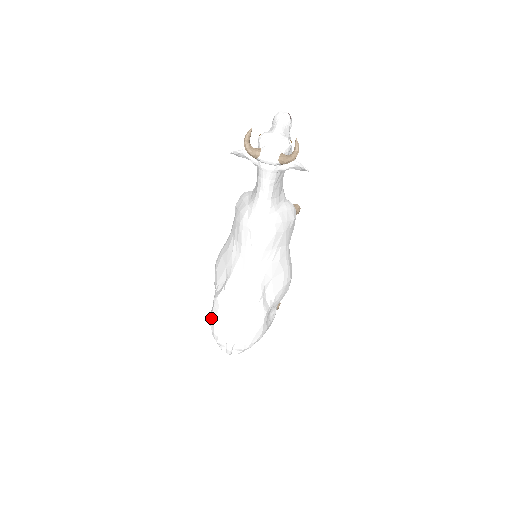
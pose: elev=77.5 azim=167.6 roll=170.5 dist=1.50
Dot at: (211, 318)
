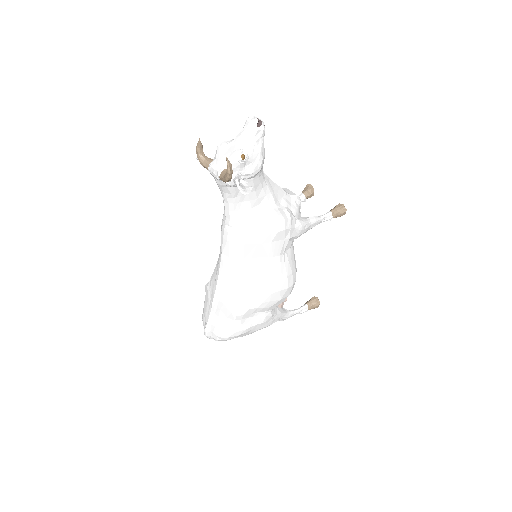
Dot at: occluded
